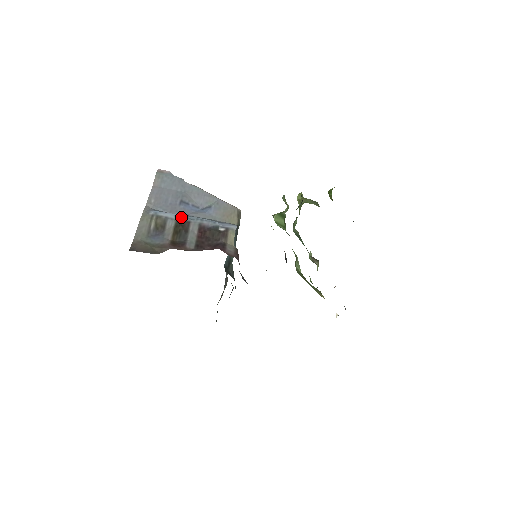
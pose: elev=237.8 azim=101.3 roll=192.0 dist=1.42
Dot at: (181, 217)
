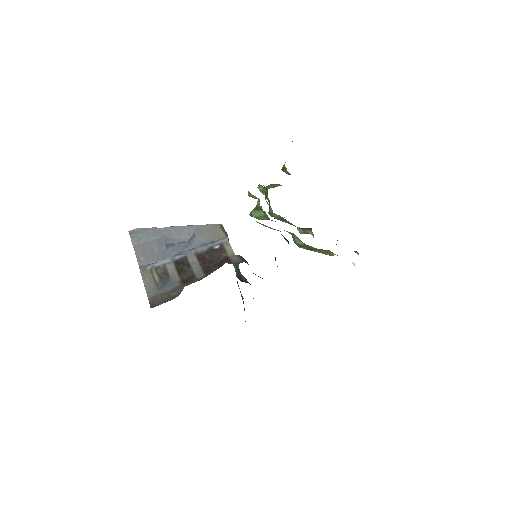
Dot at: (176, 257)
